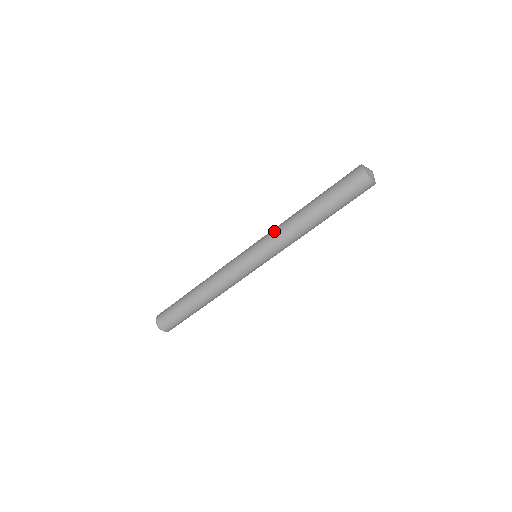
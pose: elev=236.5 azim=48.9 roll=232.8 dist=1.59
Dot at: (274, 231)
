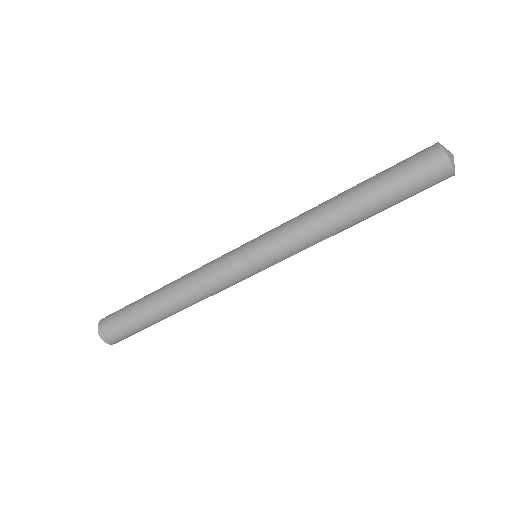
Dot at: (292, 231)
